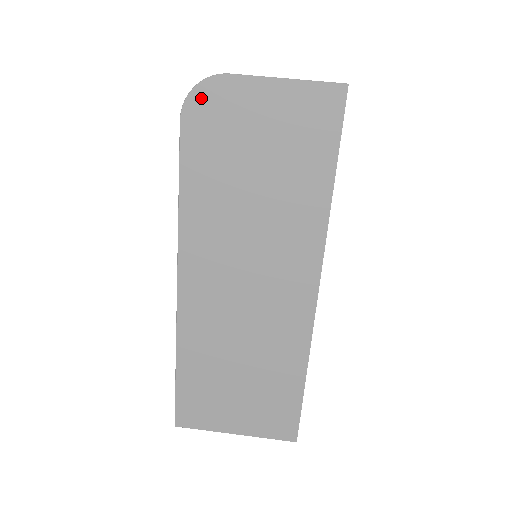
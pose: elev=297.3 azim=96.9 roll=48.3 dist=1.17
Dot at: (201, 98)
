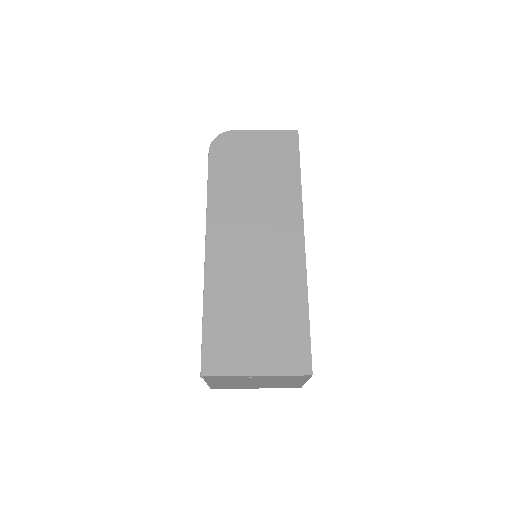
Dot at: (221, 141)
